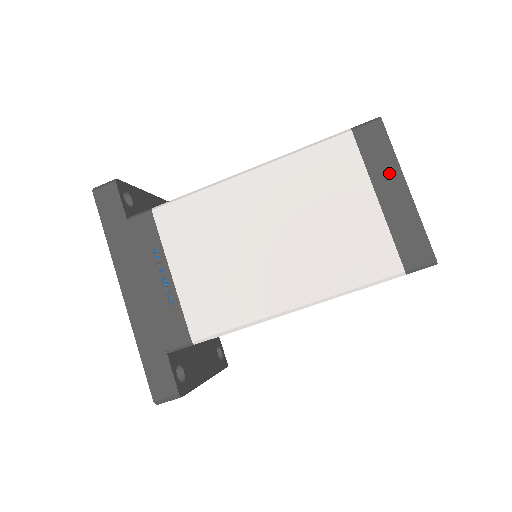
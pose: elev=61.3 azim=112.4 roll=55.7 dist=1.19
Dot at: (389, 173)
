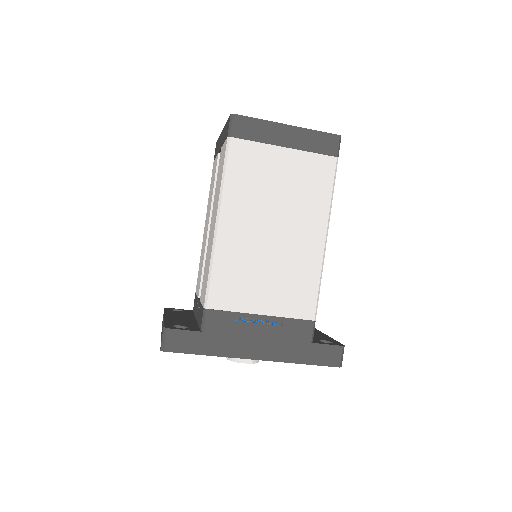
Dot at: (272, 131)
